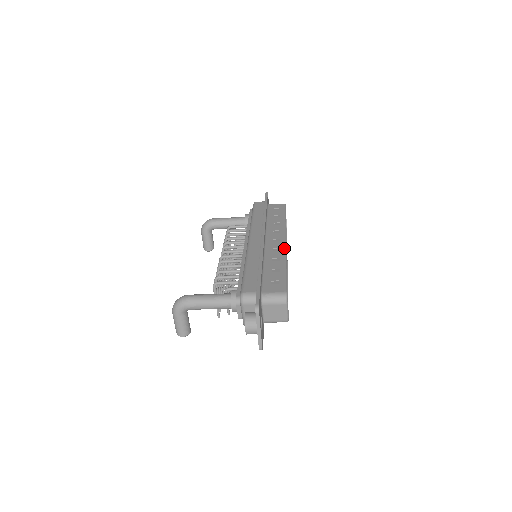
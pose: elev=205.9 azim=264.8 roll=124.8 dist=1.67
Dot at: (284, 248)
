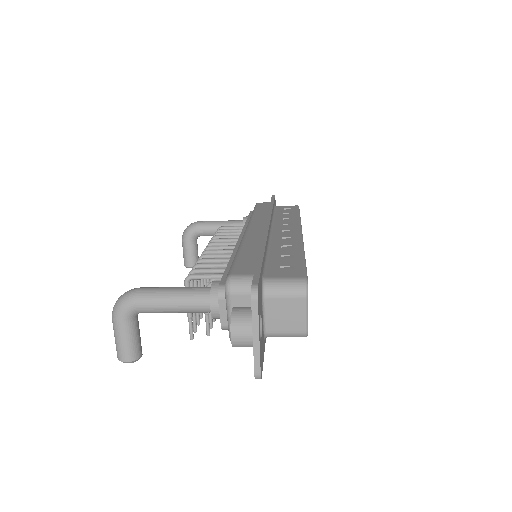
Dot at: (299, 237)
